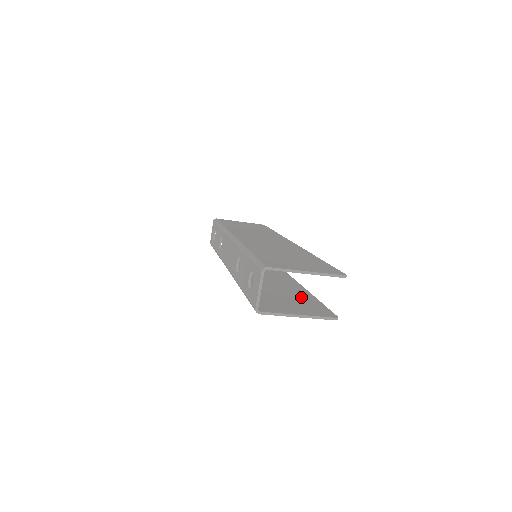
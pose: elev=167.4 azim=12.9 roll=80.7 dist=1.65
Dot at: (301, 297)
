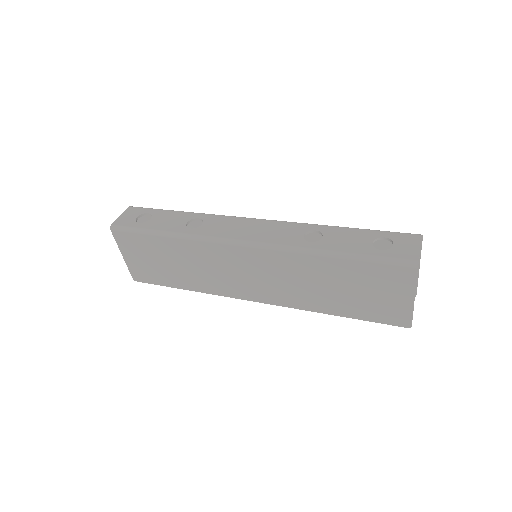
Dot at: (350, 303)
